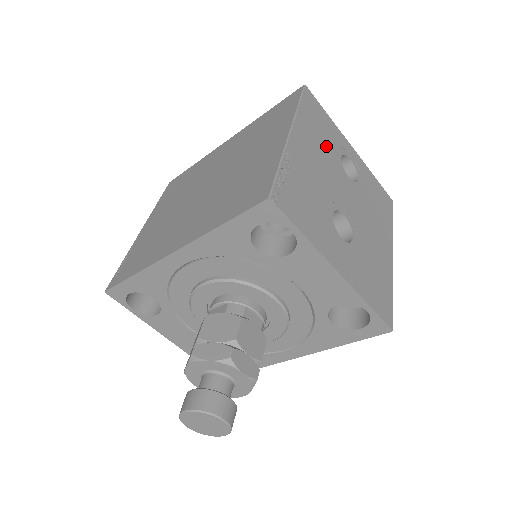
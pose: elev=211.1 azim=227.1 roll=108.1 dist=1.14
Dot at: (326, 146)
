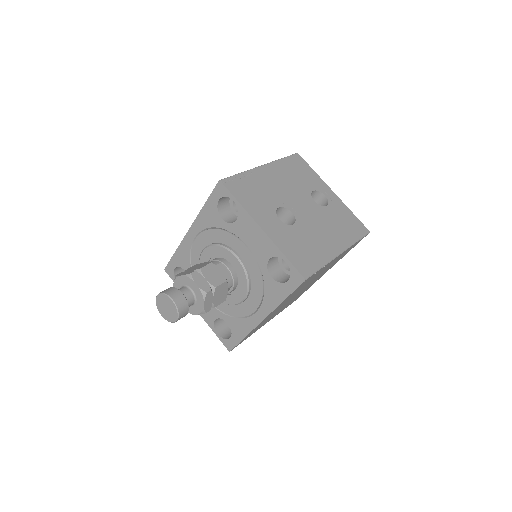
Dot at: (298, 181)
